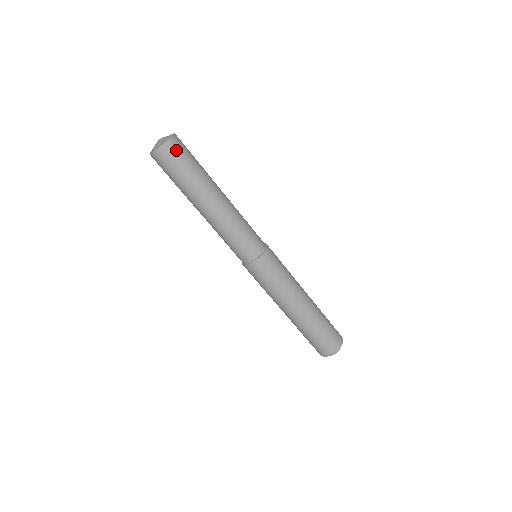
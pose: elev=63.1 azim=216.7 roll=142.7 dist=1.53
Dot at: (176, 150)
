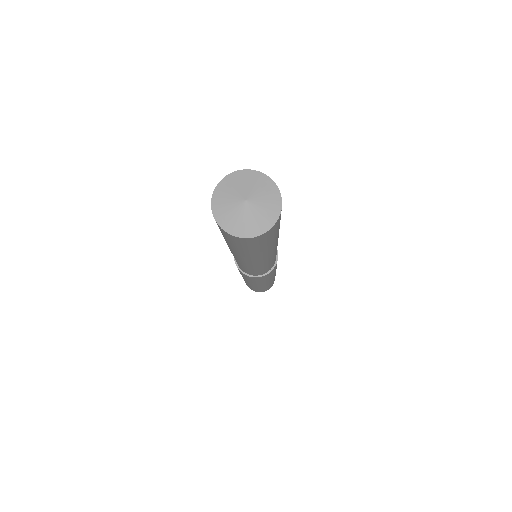
Dot at: (271, 233)
